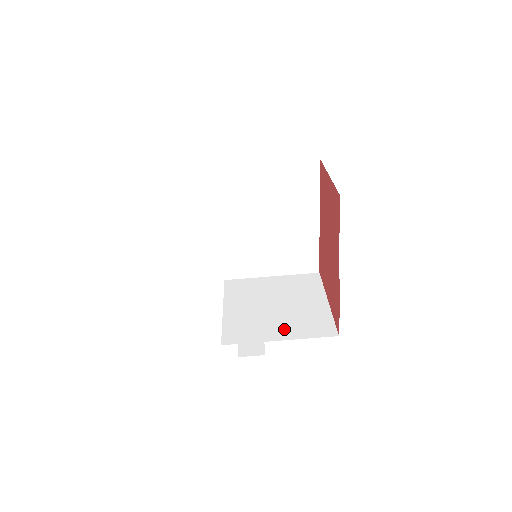
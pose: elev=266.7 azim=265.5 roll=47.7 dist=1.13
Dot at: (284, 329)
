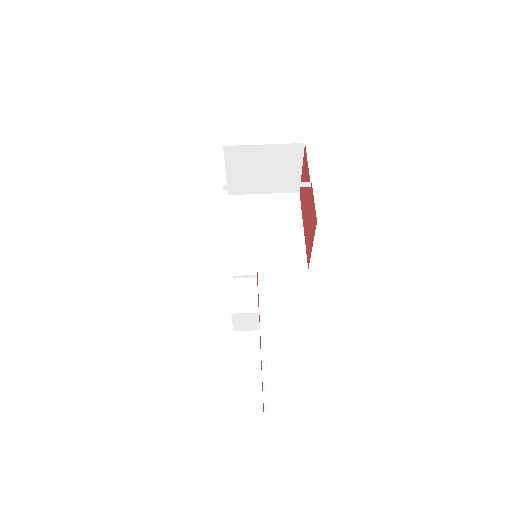
Dot at: occluded
